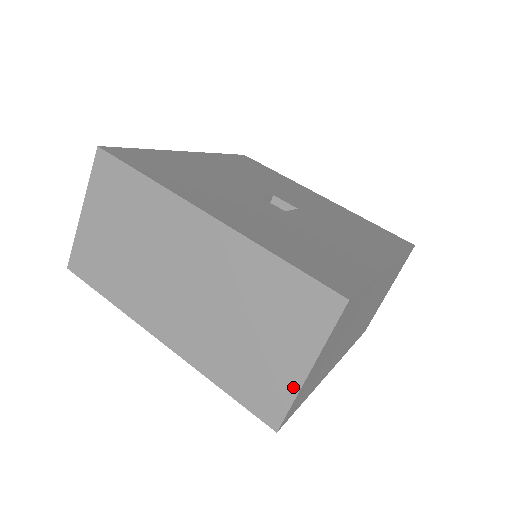
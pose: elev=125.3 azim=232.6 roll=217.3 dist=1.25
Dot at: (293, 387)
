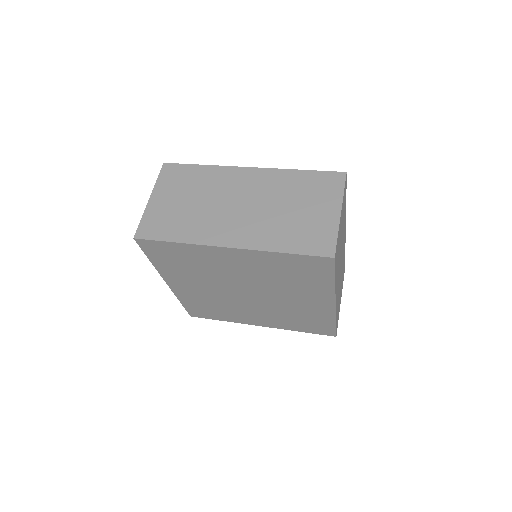
Dot at: (334, 226)
